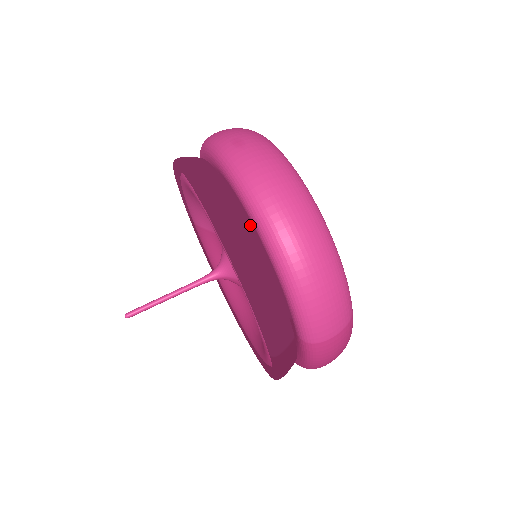
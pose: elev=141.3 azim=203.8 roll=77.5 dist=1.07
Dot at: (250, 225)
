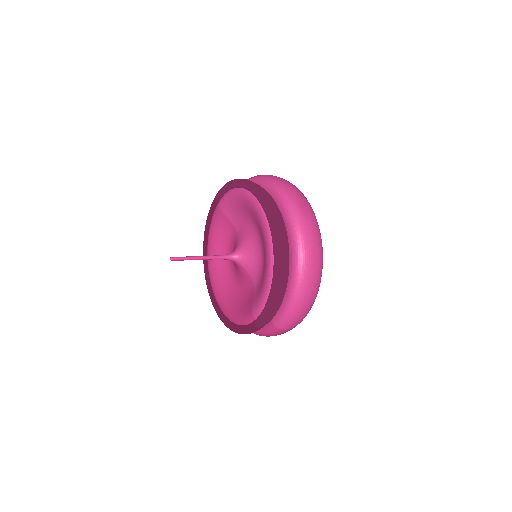
Dot at: occluded
